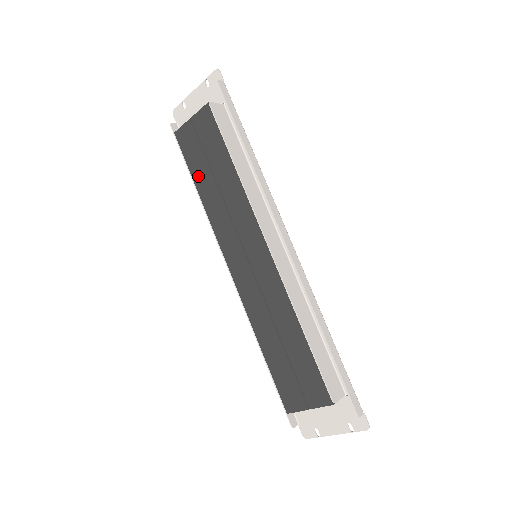
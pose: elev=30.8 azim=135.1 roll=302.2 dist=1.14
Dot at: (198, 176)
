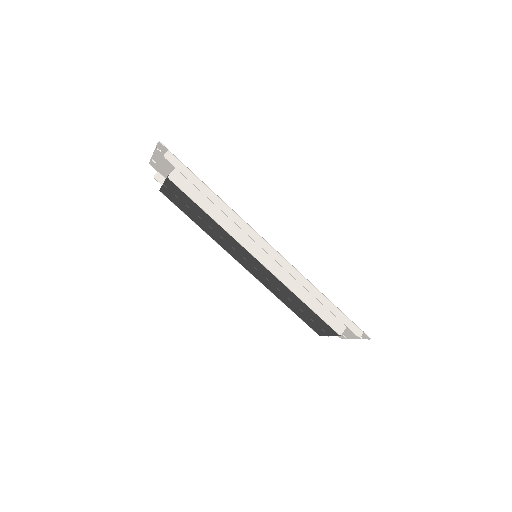
Dot at: (191, 217)
